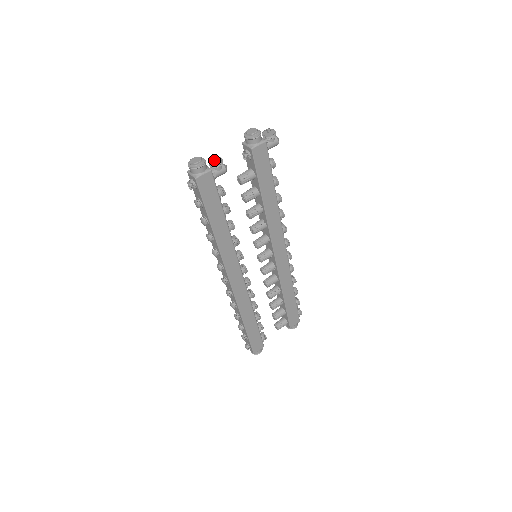
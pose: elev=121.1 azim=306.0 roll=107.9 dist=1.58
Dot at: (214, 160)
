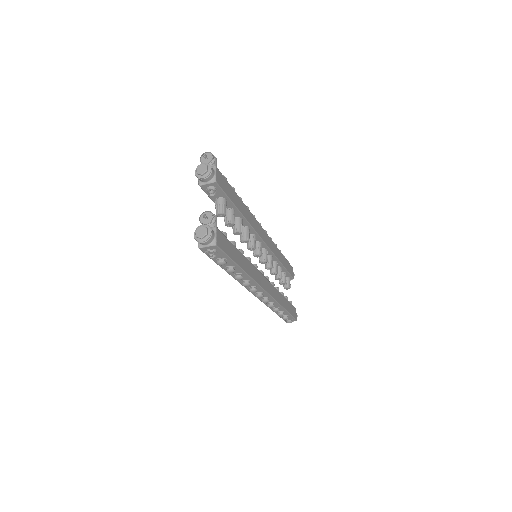
Dot at: (206, 218)
